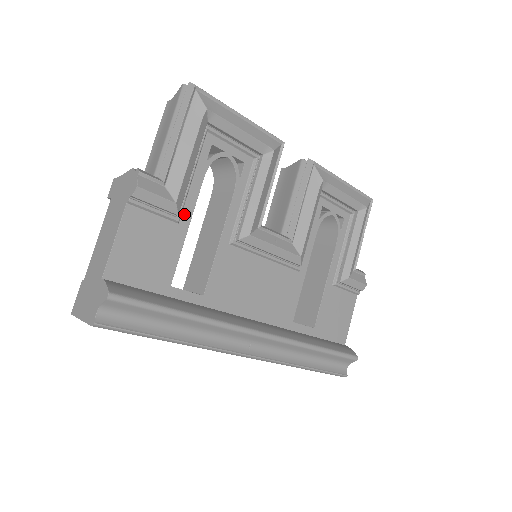
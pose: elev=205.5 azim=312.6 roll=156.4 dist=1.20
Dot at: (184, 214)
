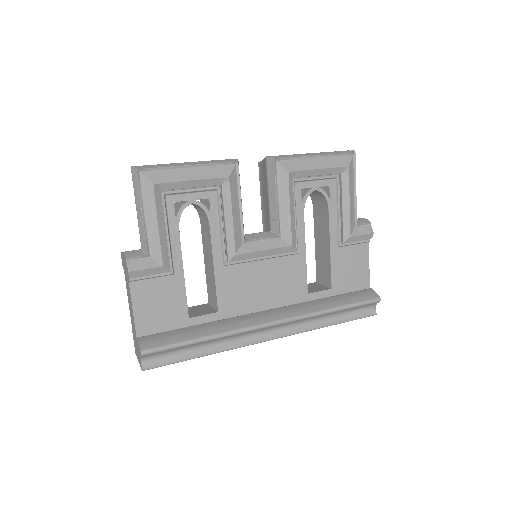
Dot at: (176, 265)
